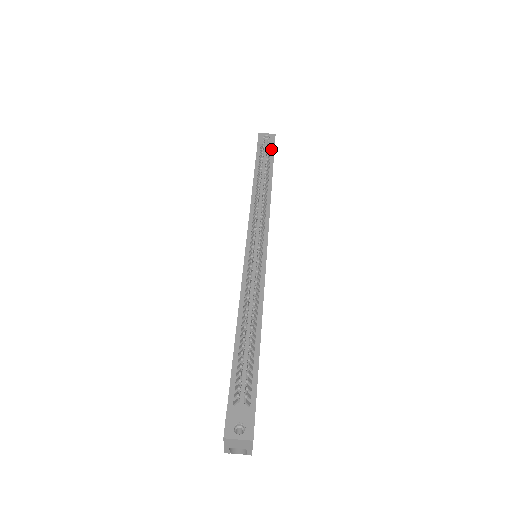
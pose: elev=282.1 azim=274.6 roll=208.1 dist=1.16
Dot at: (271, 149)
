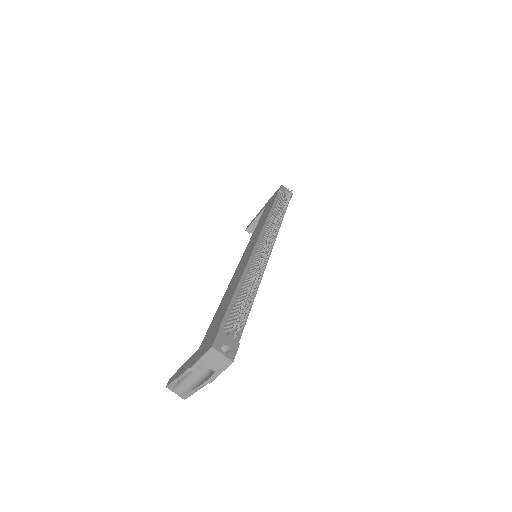
Dot at: occluded
